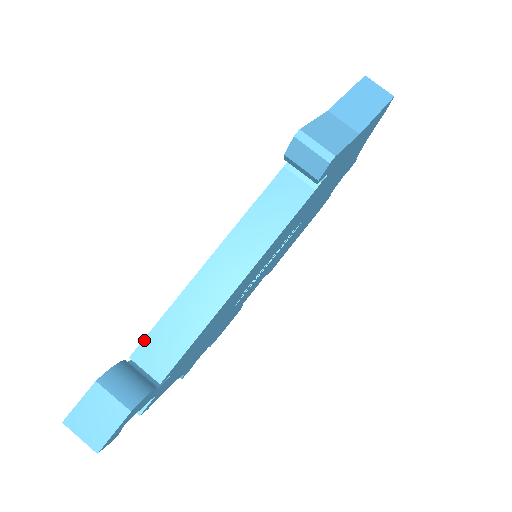
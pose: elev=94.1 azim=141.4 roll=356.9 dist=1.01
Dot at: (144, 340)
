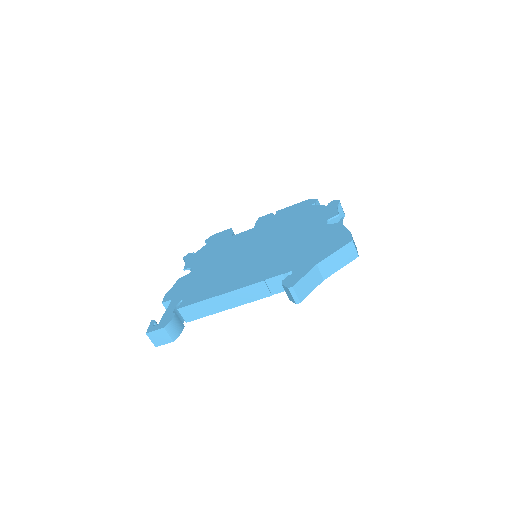
Dot at: (186, 306)
